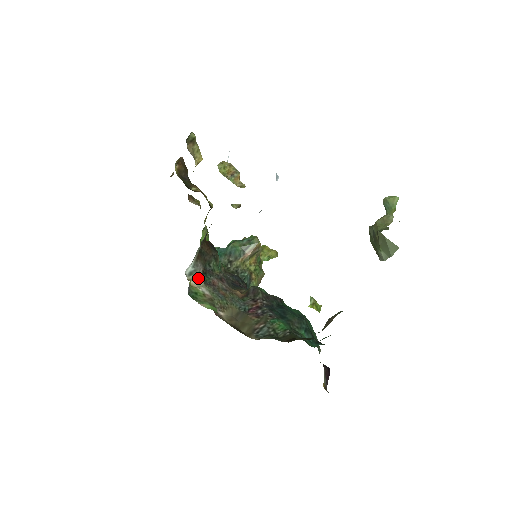
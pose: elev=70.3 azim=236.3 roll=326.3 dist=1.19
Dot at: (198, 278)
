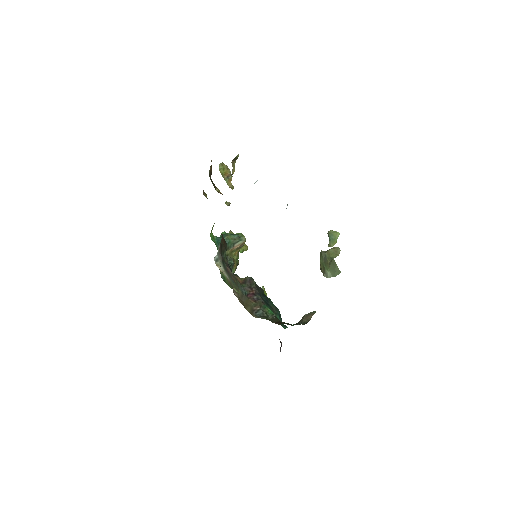
Dot at: (221, 265)
